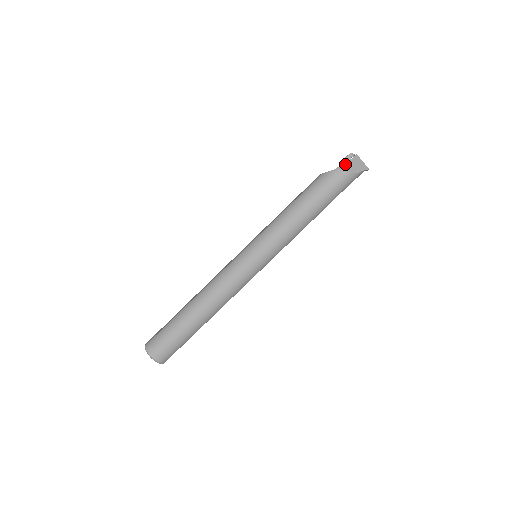
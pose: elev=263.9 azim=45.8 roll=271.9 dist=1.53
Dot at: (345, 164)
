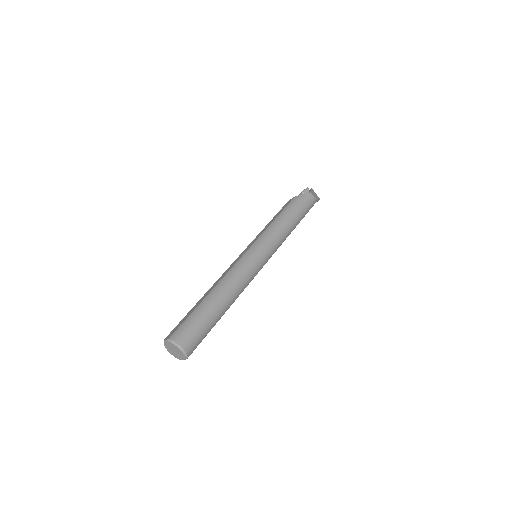
Dot at: occluded
